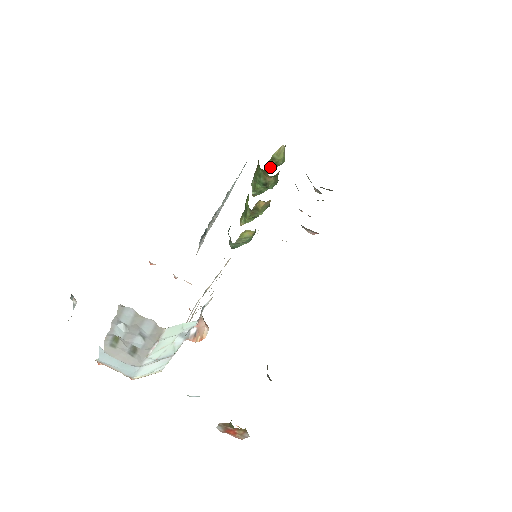
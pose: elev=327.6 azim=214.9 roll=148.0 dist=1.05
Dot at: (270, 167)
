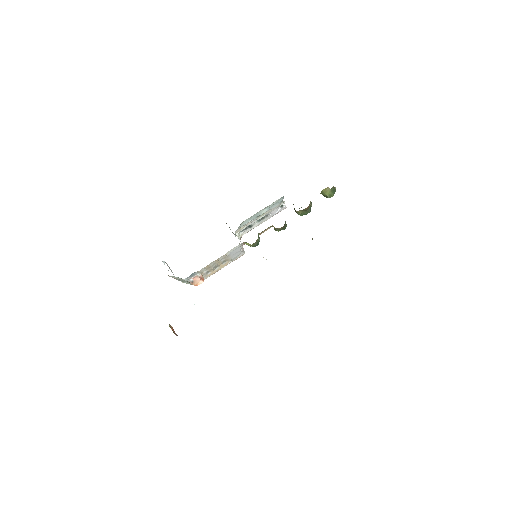
Dot at: occluded
